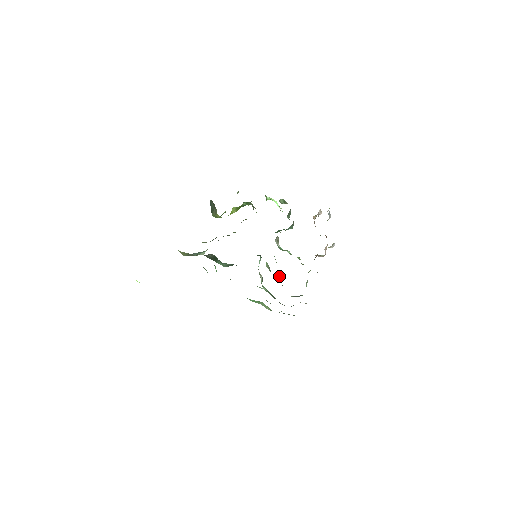
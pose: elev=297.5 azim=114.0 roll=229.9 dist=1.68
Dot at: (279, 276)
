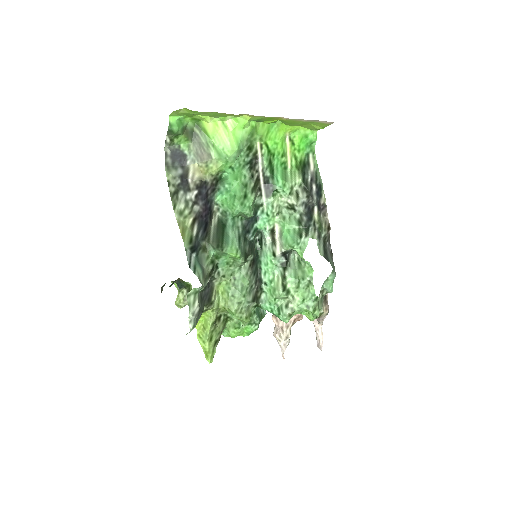
Dot at: (295, 266)
